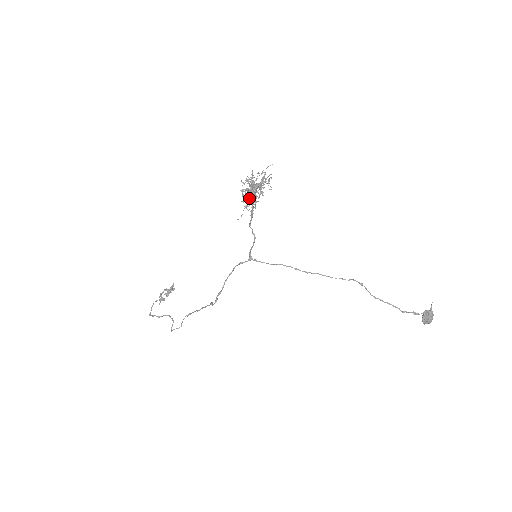
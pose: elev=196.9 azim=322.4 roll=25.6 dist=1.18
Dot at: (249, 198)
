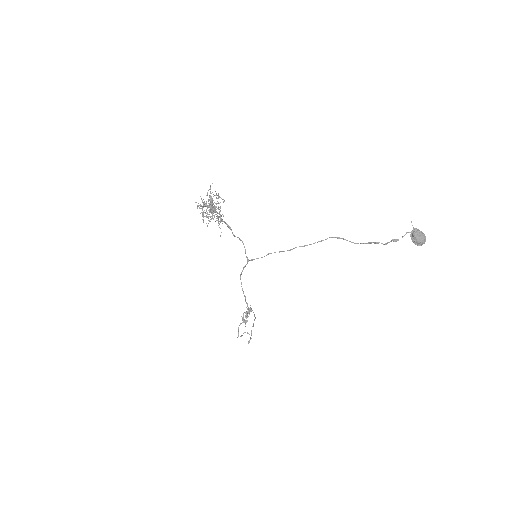
Dot at: (208, 217)
